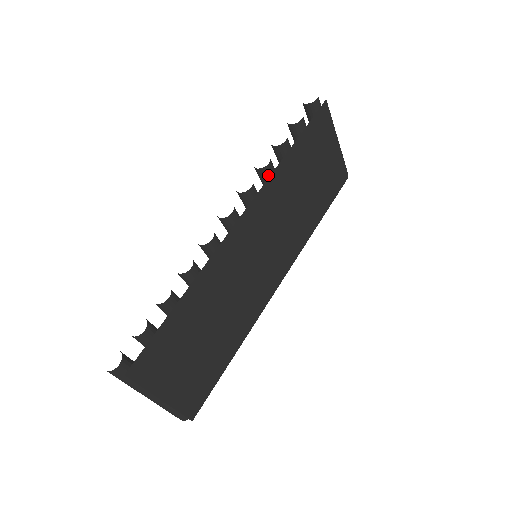
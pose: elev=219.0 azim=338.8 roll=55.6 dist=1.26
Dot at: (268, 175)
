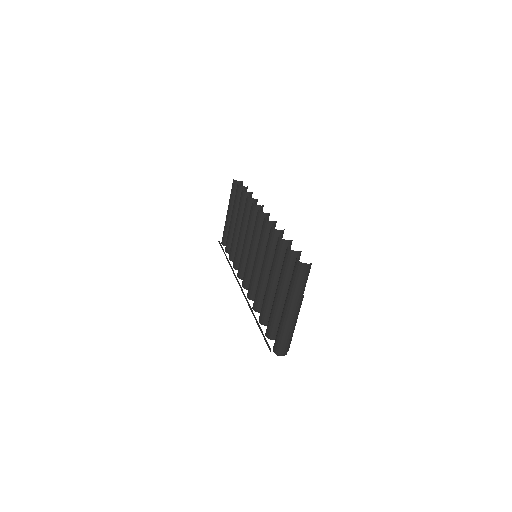
Dot at: occluded
